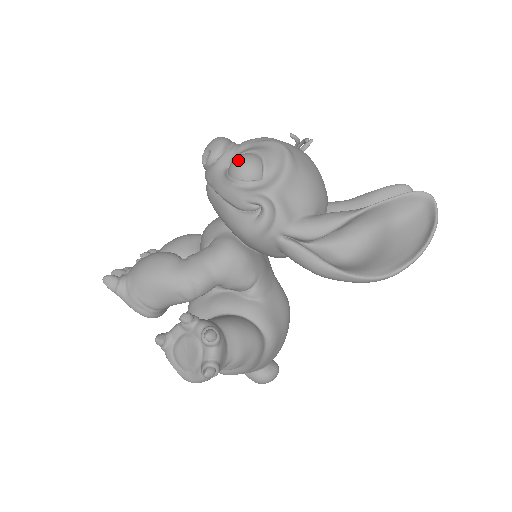
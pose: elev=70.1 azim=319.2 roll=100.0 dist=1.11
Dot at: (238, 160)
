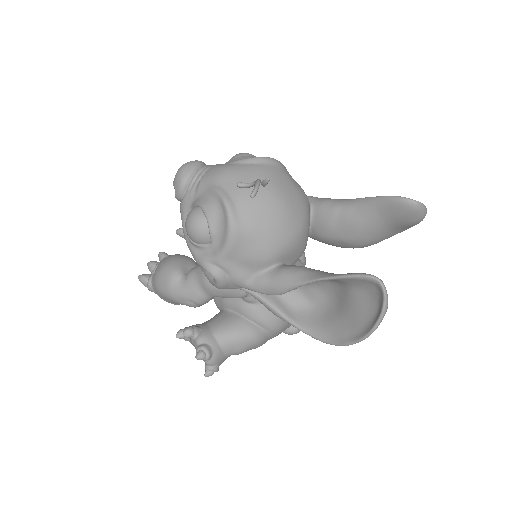
Dot at: (187, 223)
